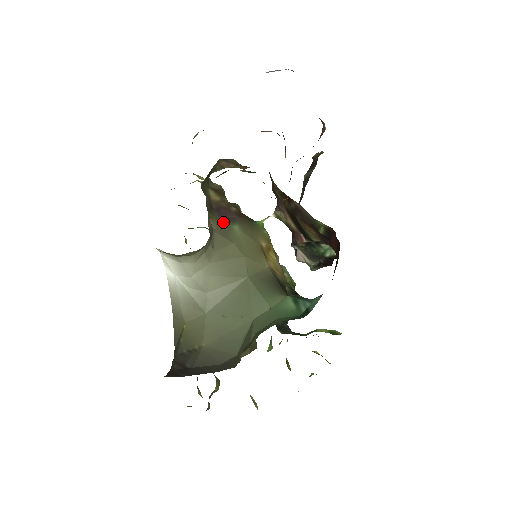
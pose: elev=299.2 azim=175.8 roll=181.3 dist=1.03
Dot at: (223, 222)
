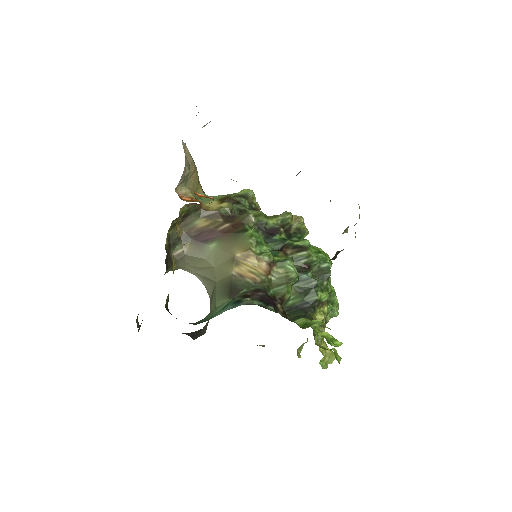
Dot at: (199, 245)
